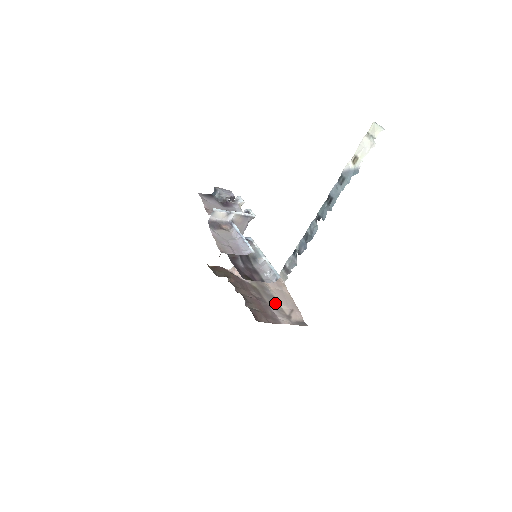
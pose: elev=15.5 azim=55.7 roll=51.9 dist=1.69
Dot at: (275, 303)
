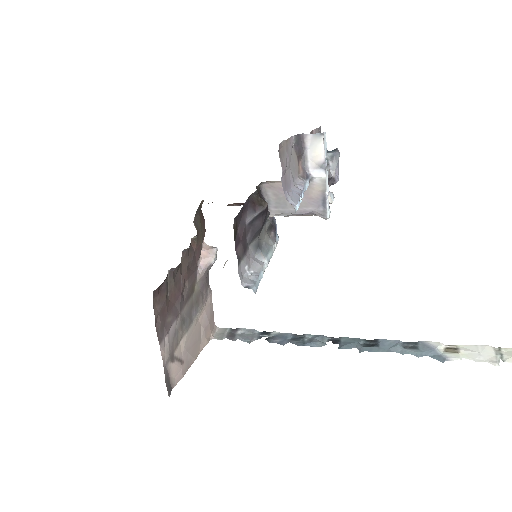
Dot at: (184, 327)
